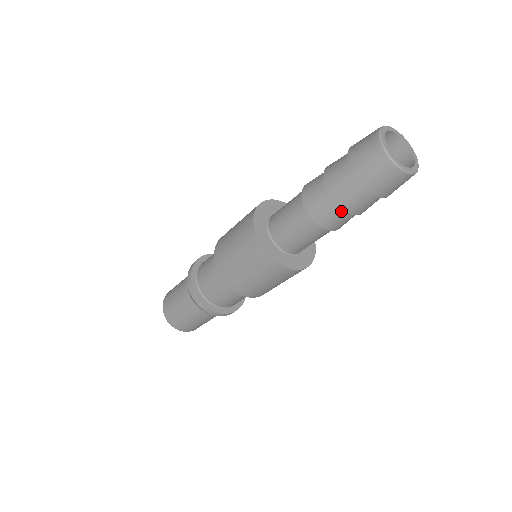
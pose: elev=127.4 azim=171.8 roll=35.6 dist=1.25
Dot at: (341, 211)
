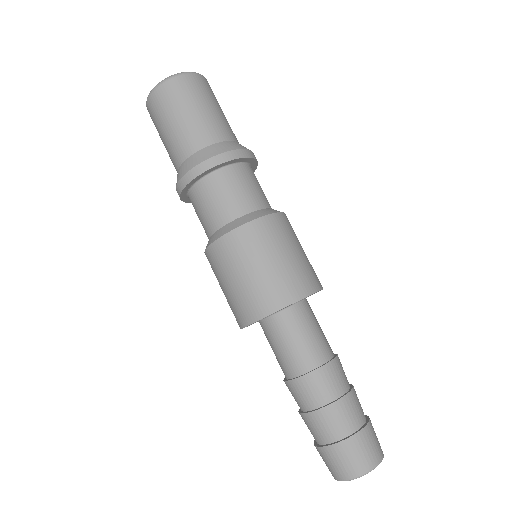
Dot at: (299, 406)
